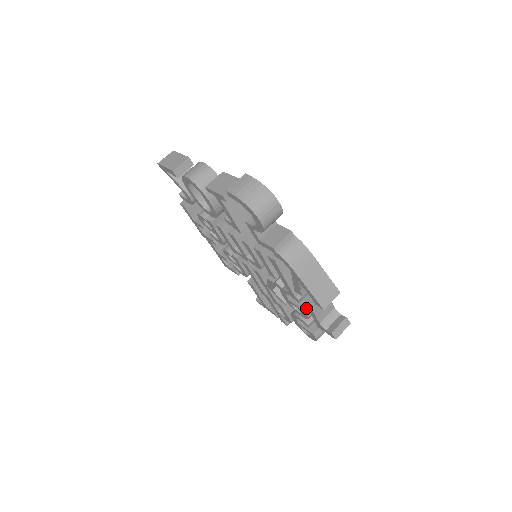
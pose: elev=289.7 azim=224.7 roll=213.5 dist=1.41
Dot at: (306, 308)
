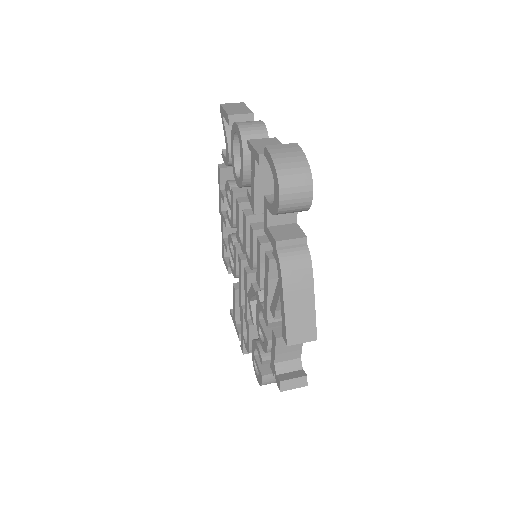
Dot at: (271, 339)
